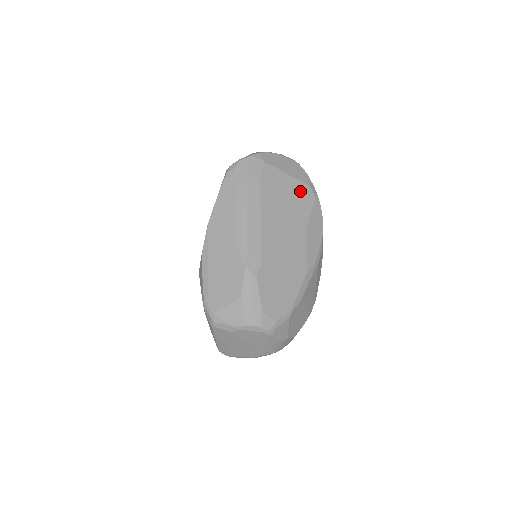
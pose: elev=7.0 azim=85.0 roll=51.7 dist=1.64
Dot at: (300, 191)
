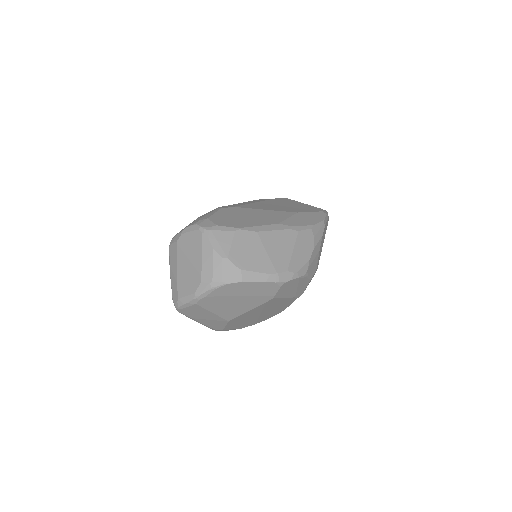
Dot at: (308, 207)
